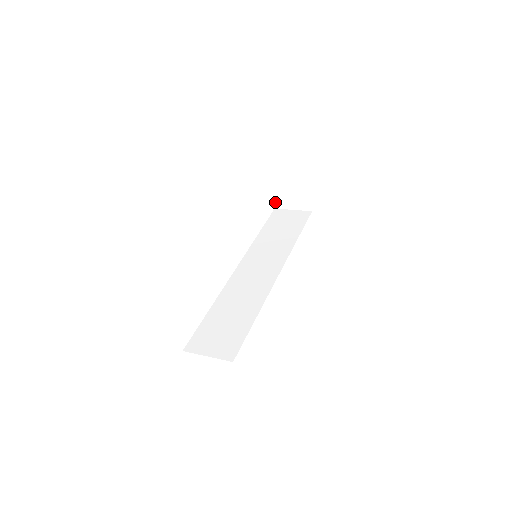
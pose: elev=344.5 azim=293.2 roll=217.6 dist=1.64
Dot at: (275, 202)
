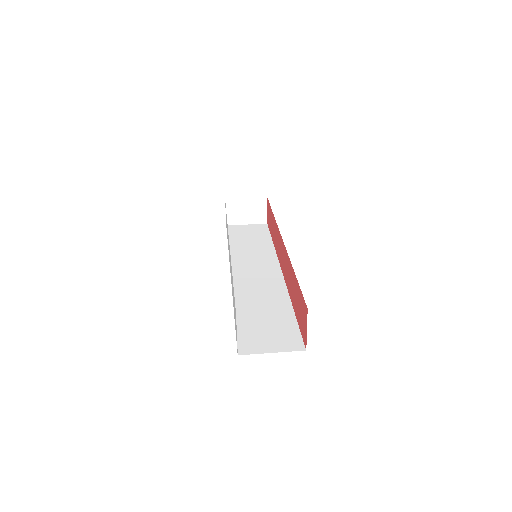
Dot at: (227, 218)
